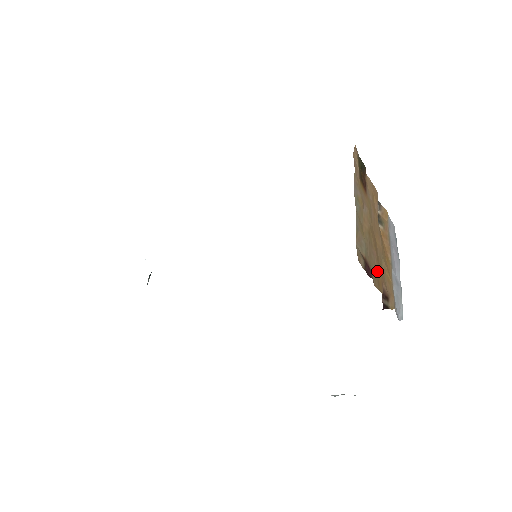
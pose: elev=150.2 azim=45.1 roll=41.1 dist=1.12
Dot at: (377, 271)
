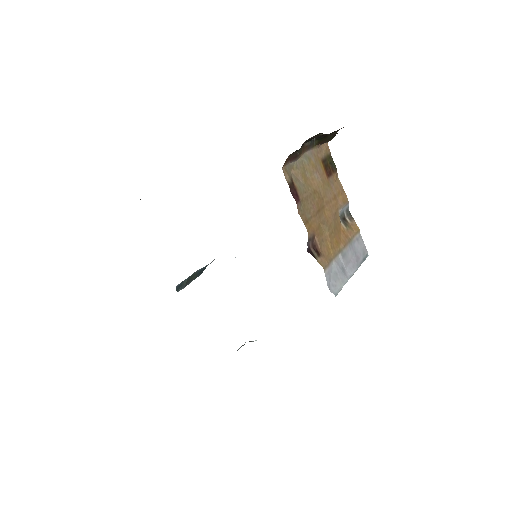
Dot at: (310, 217)
